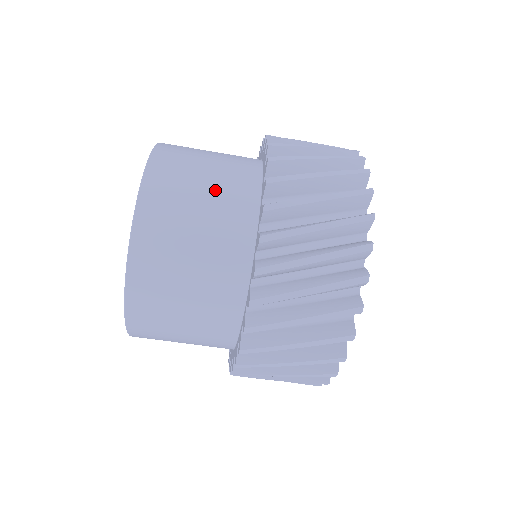
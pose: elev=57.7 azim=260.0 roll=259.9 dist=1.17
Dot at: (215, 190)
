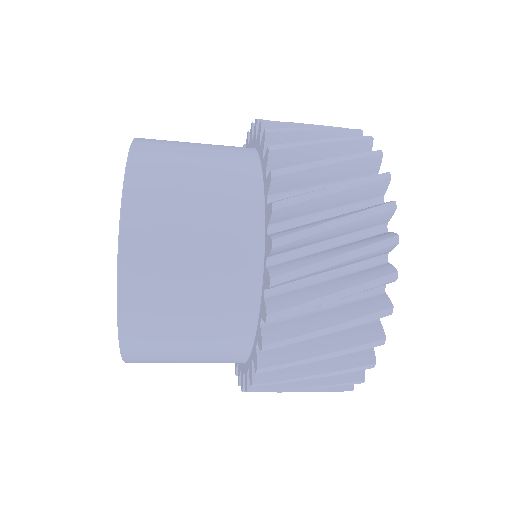
Dot at: (211, 169)
